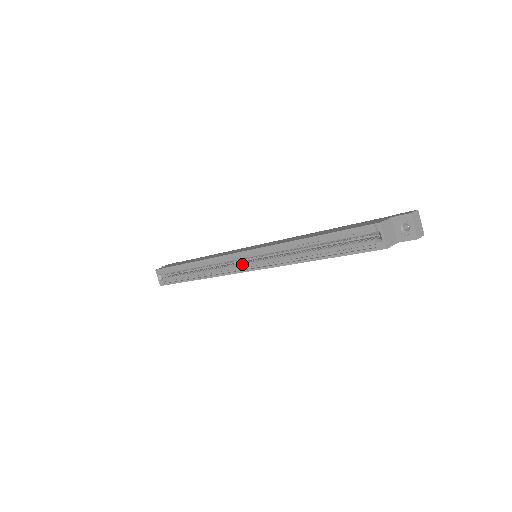
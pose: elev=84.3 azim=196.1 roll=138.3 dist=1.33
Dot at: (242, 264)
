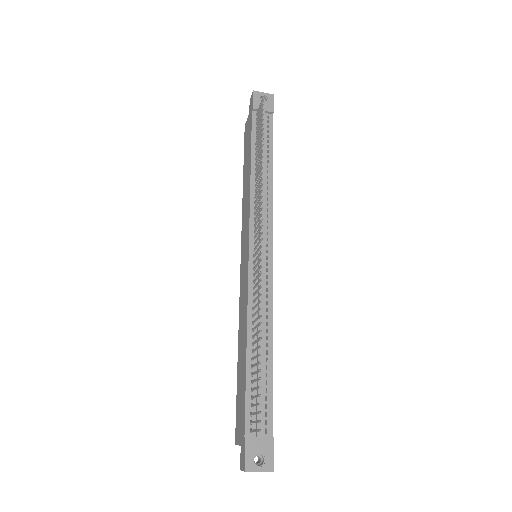
Dot at: occluded
